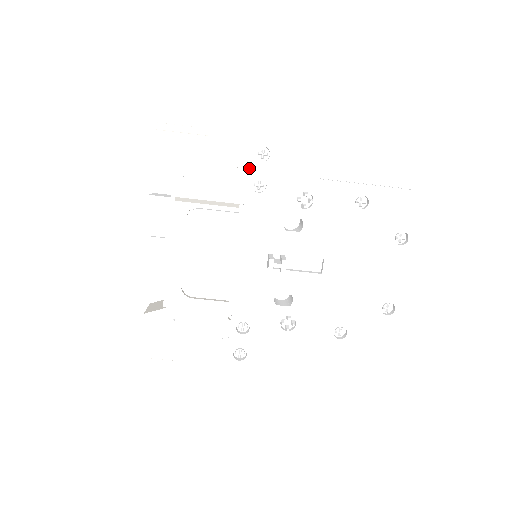
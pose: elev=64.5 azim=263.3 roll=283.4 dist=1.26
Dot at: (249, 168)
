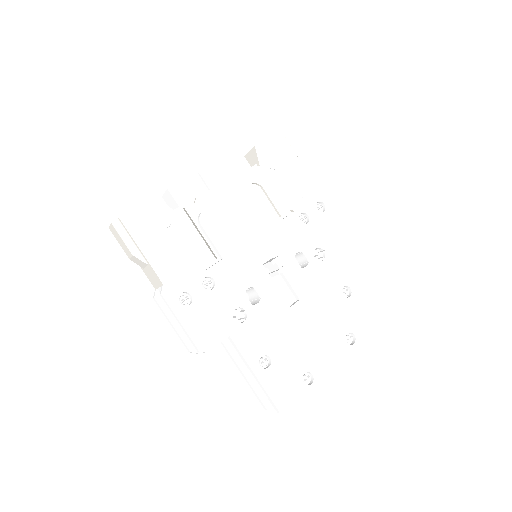
Dot at: (308, 204)
